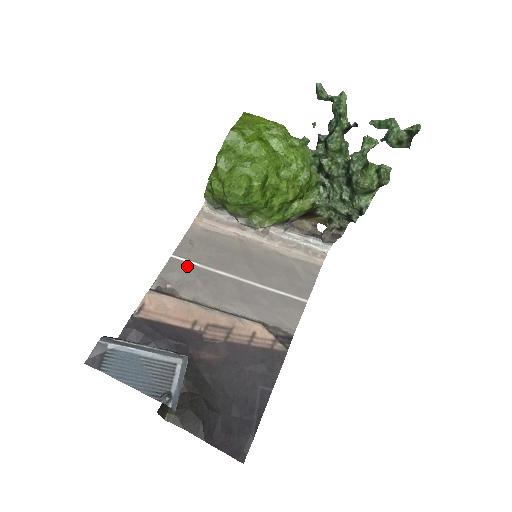
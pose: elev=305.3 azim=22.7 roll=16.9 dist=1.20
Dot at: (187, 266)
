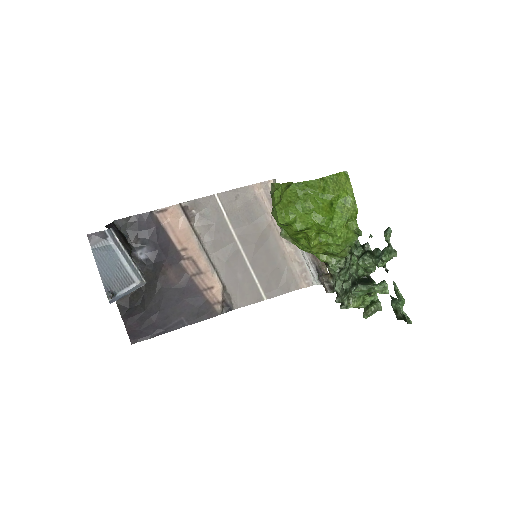
Dot at: (218, 210)
